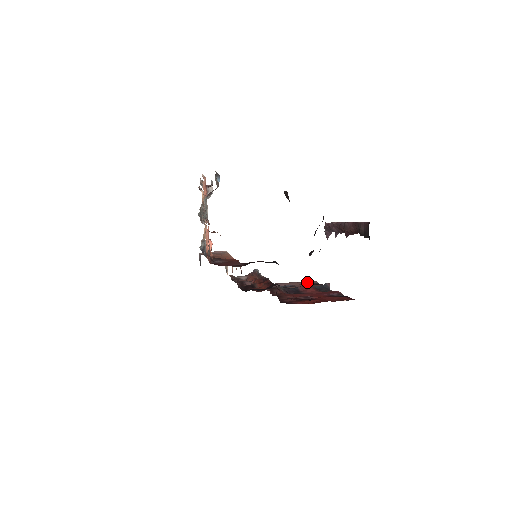
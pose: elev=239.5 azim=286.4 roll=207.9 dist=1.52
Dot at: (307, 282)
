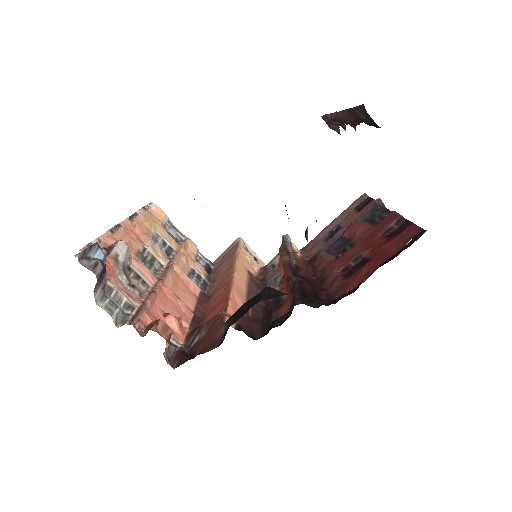
Dot at: (354, 204)
